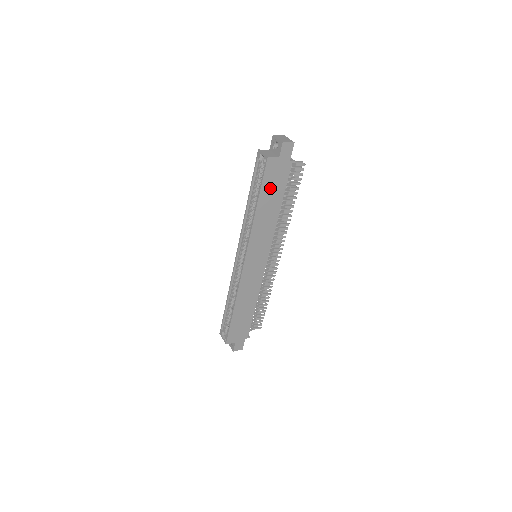
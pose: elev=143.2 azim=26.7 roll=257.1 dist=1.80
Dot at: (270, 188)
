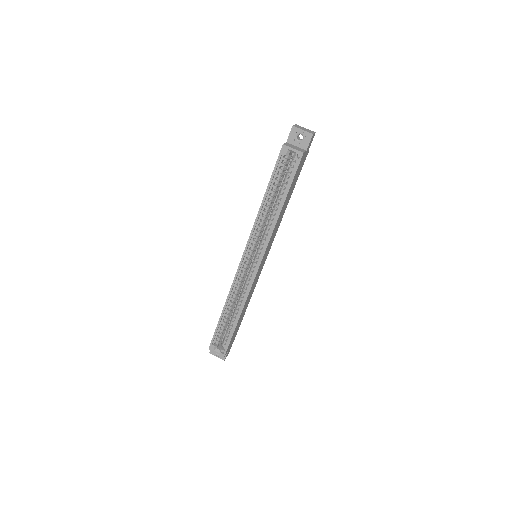
Dot at: (293, 184)
